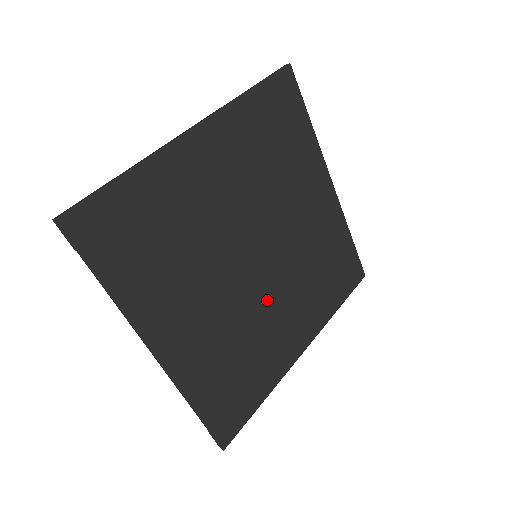
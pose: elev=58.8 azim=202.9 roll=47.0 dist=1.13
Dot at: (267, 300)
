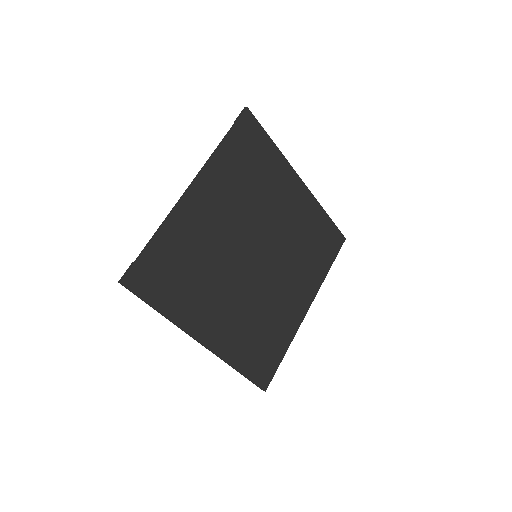
Dot at: (233, 279)
